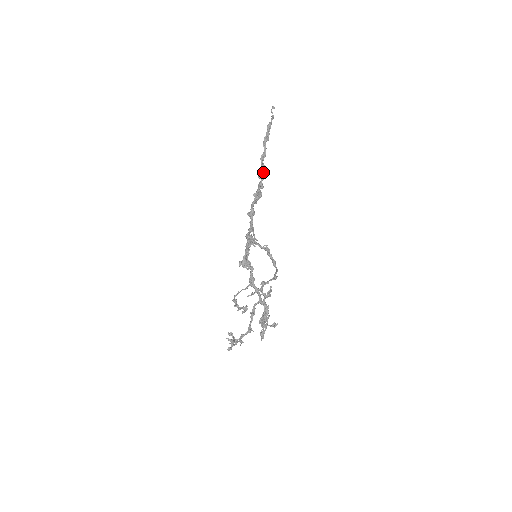
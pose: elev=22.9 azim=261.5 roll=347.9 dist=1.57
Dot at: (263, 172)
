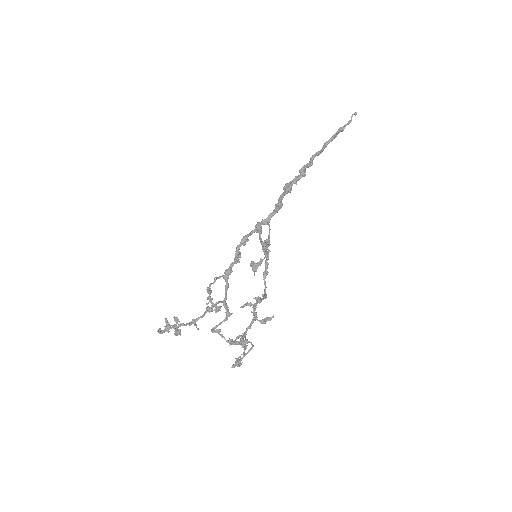
Dot at: occluded
